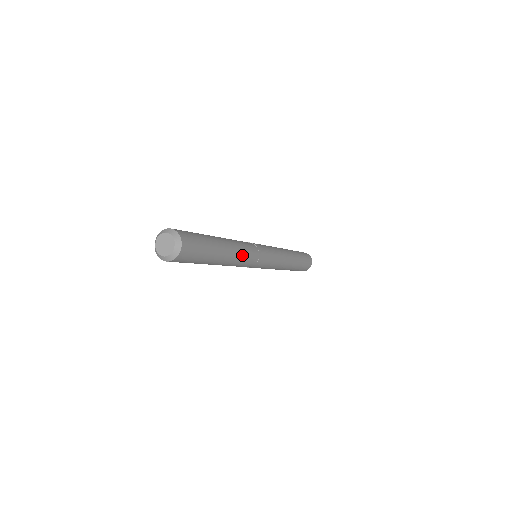
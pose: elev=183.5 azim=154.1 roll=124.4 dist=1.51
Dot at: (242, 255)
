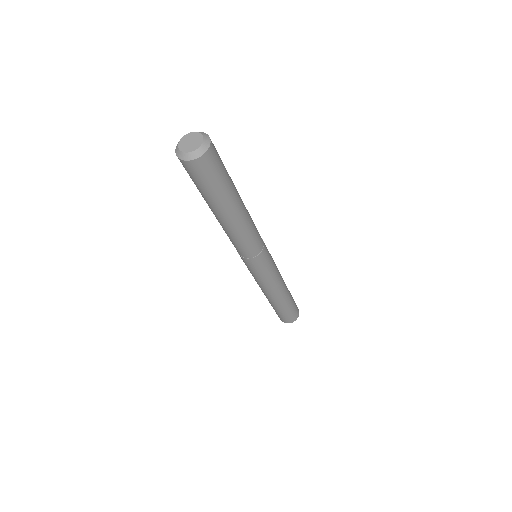
Dot at: (250, 229)
